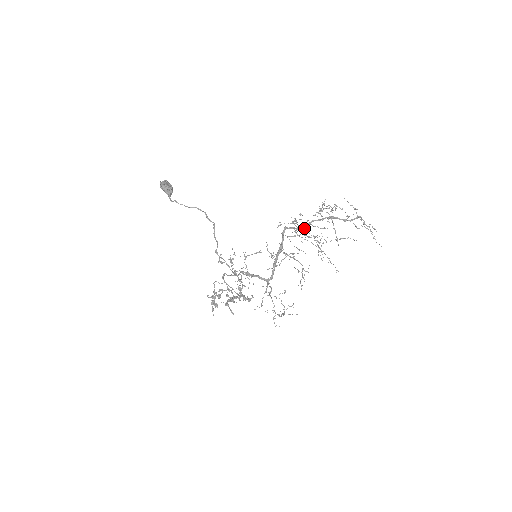
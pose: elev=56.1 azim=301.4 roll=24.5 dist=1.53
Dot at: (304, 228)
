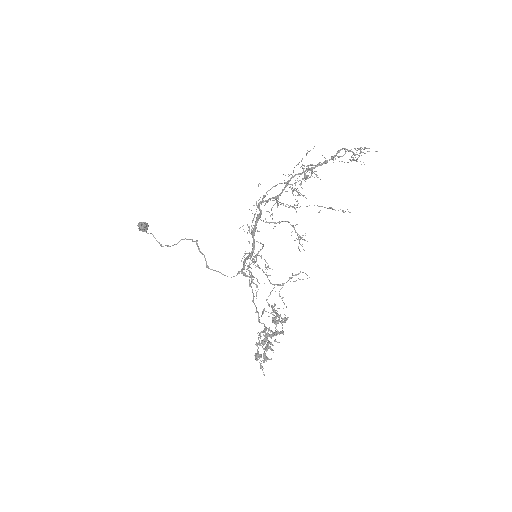
Dot at: (281, 192)
